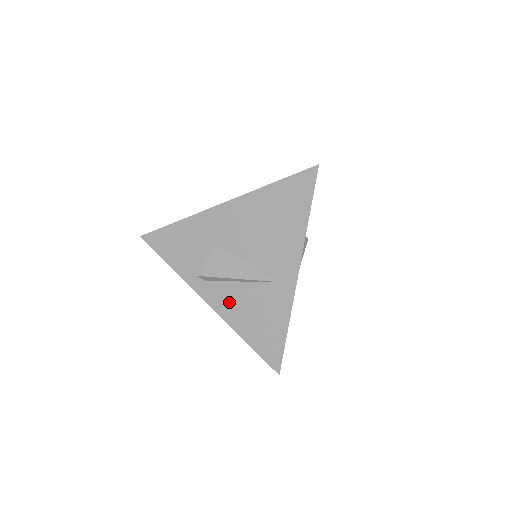
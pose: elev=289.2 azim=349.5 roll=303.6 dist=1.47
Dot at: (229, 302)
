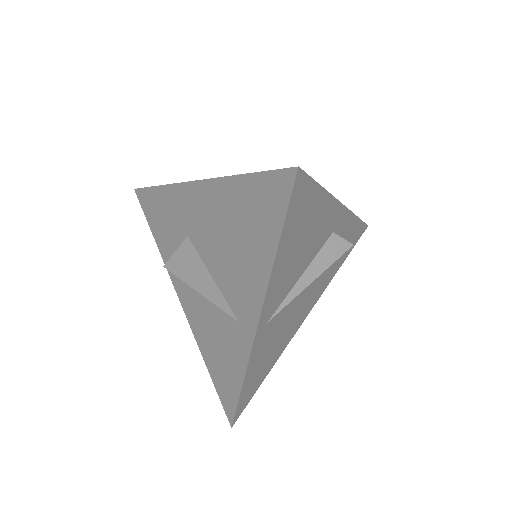
Dot at: (195, 313)
